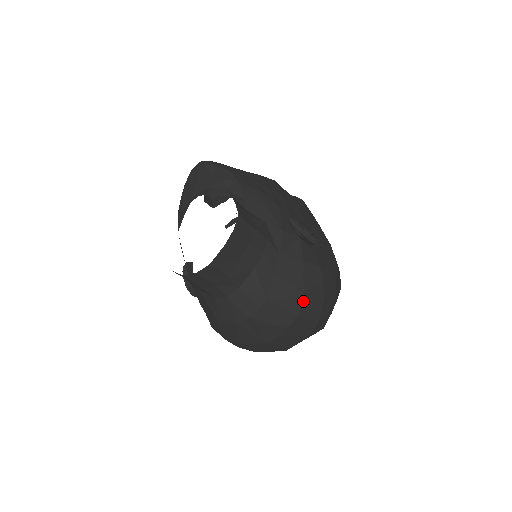
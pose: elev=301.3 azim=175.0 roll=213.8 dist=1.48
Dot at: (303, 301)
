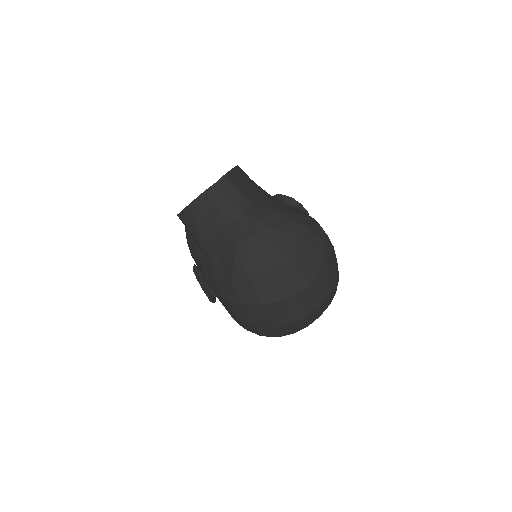
Dot at: (306, 219)
